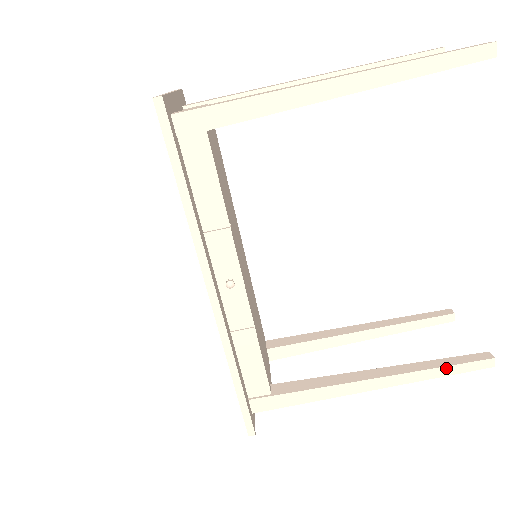
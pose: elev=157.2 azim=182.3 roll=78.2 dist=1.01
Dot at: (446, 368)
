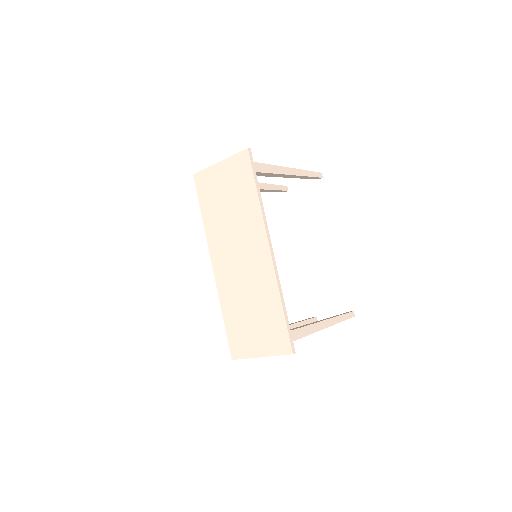
Dot at: (343, 316)
